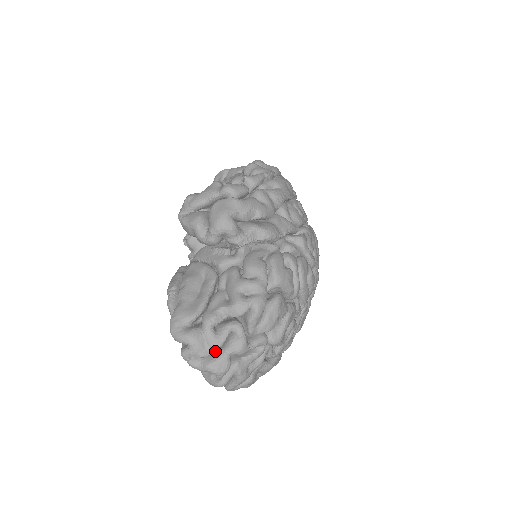
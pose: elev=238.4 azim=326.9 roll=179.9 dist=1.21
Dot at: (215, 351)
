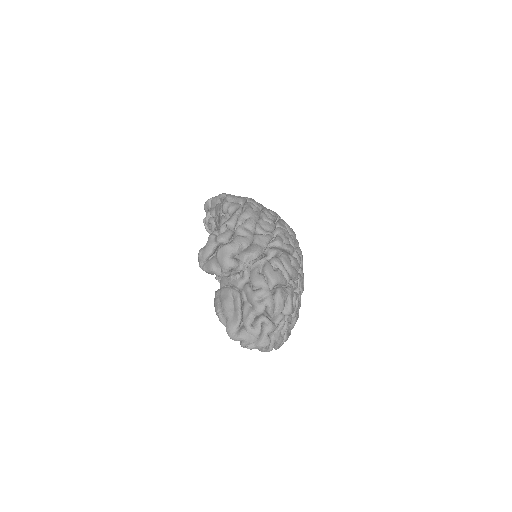
Dot at: occluded
